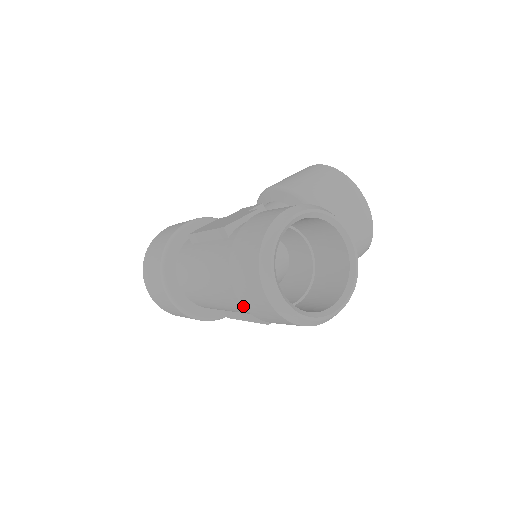
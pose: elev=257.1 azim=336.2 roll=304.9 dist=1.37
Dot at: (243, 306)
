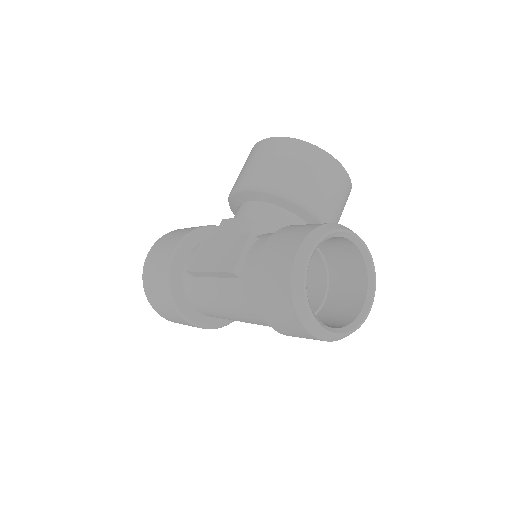
Dot at: occluded
